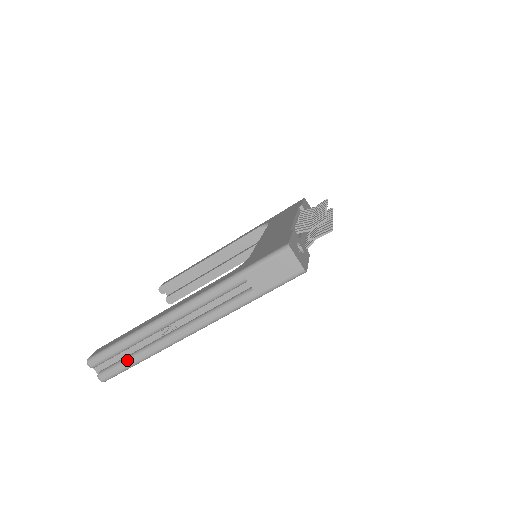
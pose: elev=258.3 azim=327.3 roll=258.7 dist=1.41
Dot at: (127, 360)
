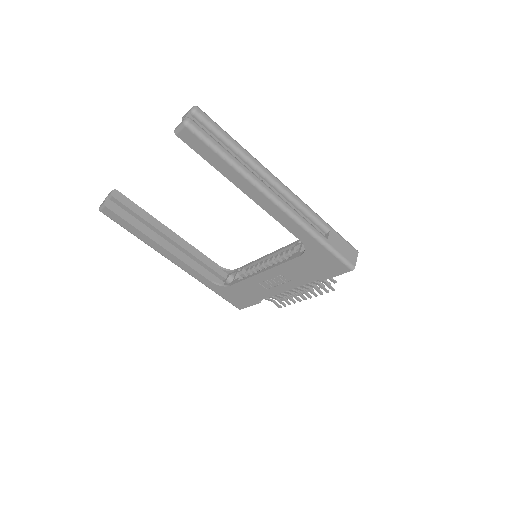
Dot at: occluded
